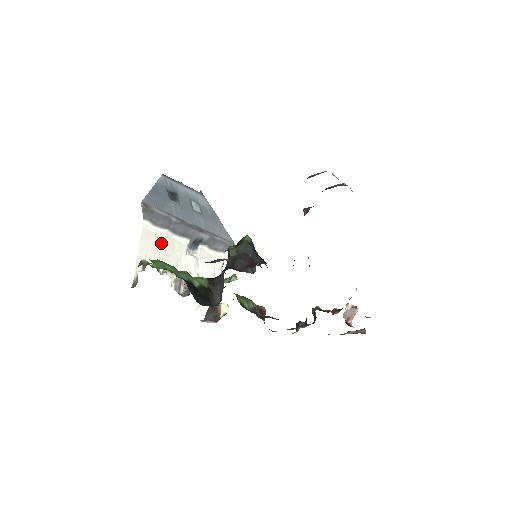
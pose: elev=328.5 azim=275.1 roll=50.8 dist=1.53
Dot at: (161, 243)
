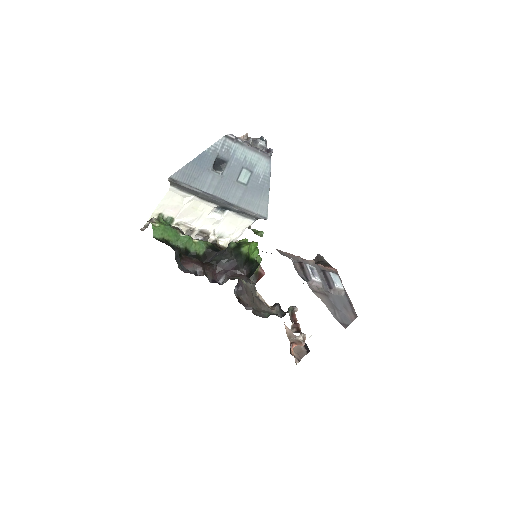
Dot at: (184, 204)
